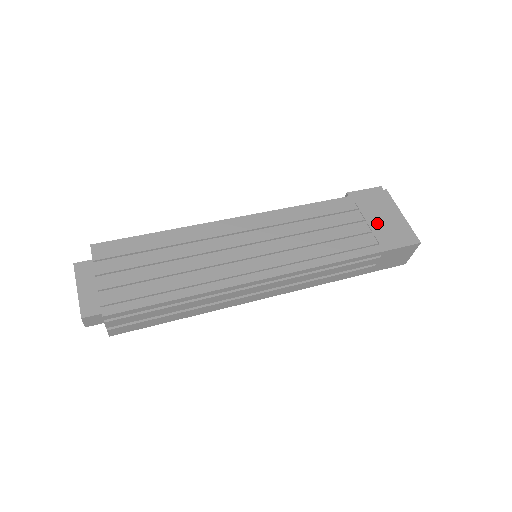
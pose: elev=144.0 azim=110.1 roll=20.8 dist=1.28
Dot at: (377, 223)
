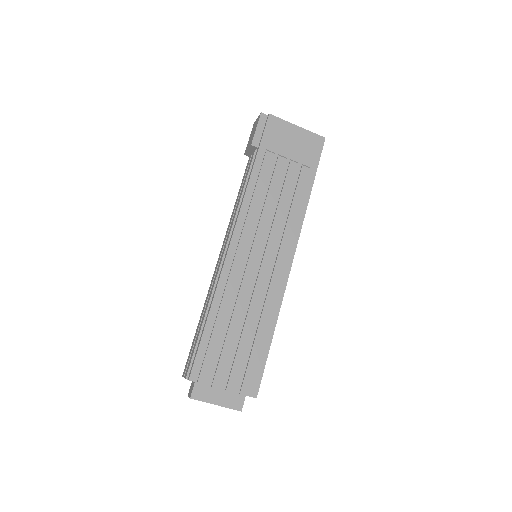
Dot at: (293, 152)
